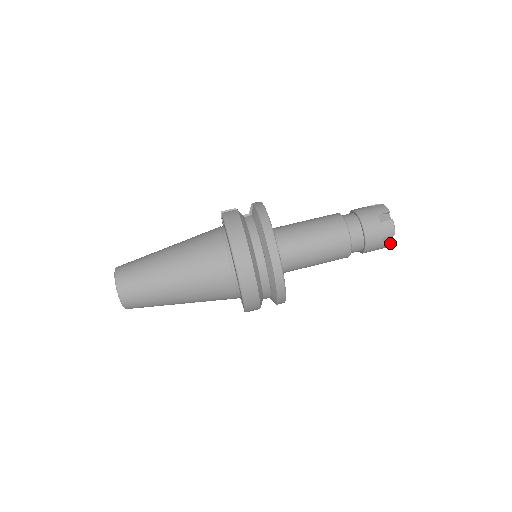
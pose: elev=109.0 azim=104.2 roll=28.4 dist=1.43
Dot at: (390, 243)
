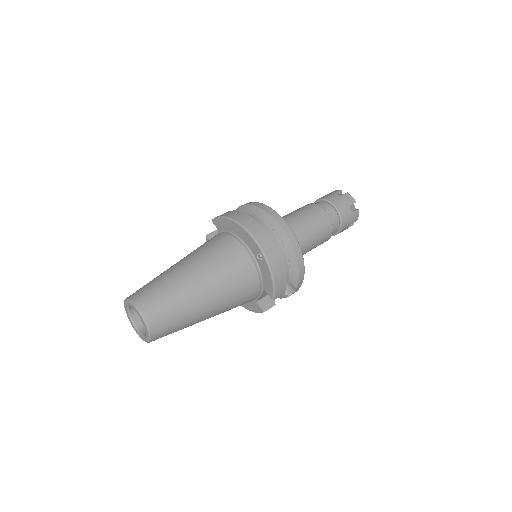
Dot at: (356, 212)
